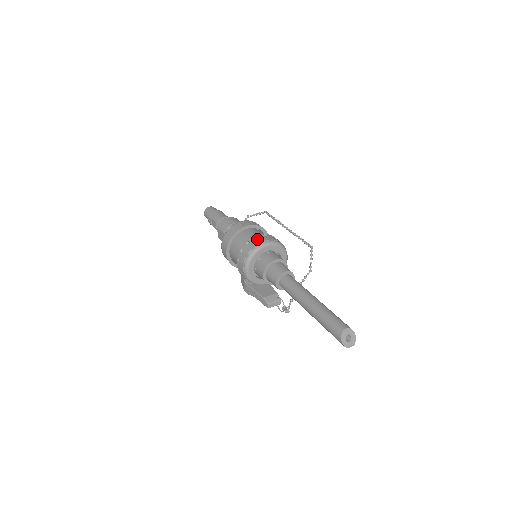
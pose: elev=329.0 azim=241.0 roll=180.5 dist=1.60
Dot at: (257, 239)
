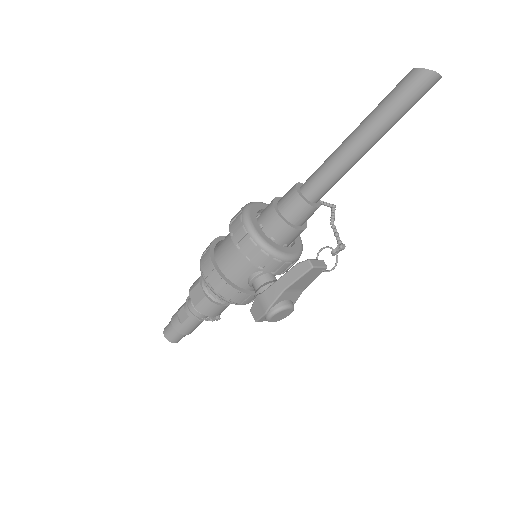
Dot at: occluded
